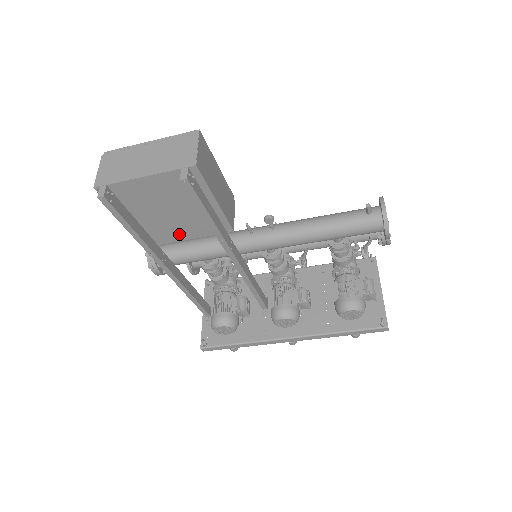
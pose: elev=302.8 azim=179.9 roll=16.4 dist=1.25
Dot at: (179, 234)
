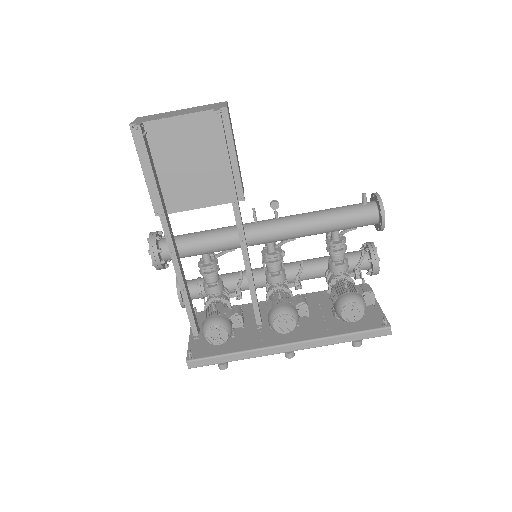
Dot at: (192, 199)
